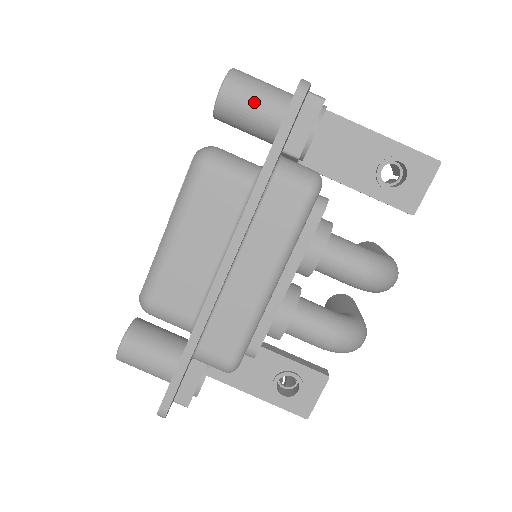
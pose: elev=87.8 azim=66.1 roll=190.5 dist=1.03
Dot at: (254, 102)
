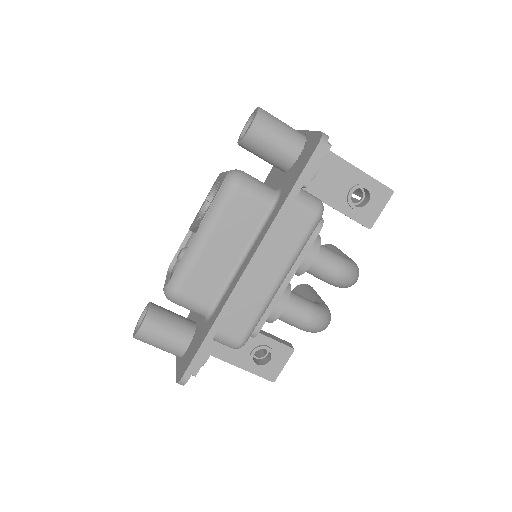
Dot at: (277, 139)
